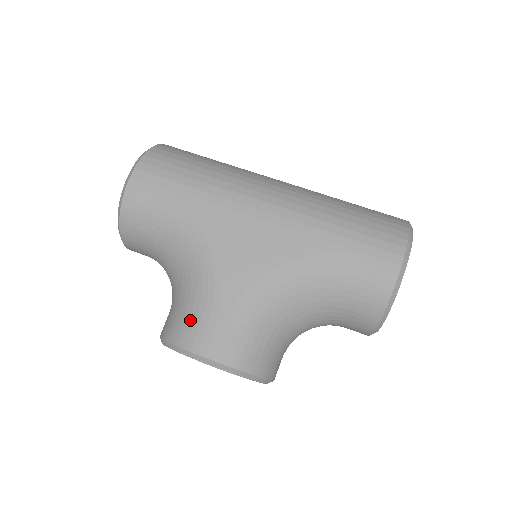
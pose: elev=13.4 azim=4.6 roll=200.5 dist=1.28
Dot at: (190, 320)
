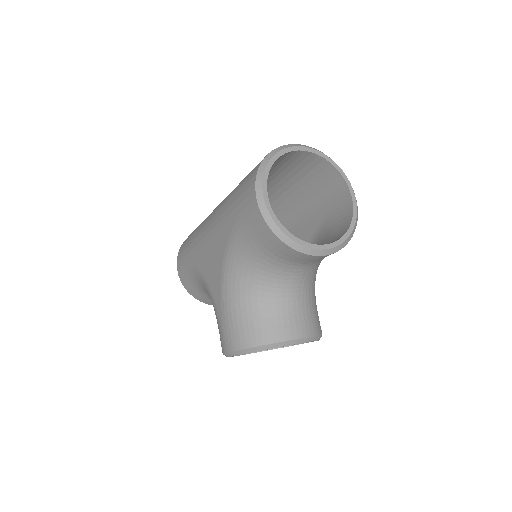
Dot at: occluded
